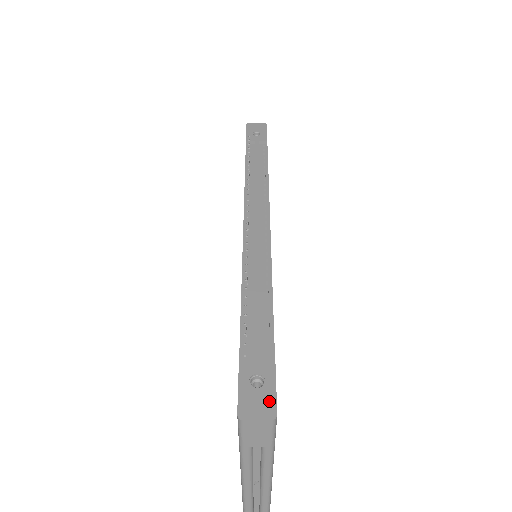
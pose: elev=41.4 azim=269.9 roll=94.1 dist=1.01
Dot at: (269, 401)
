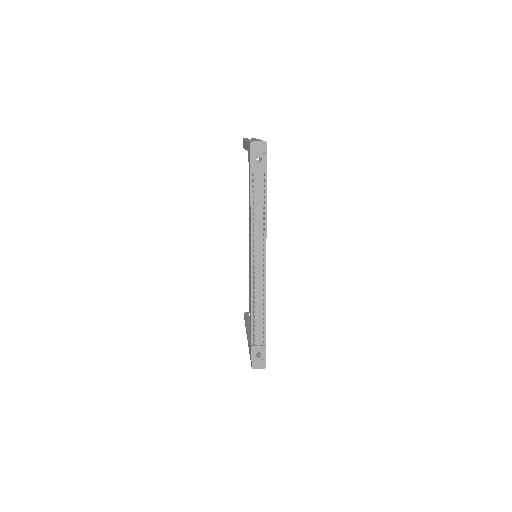
Dot at: (263, 362)
